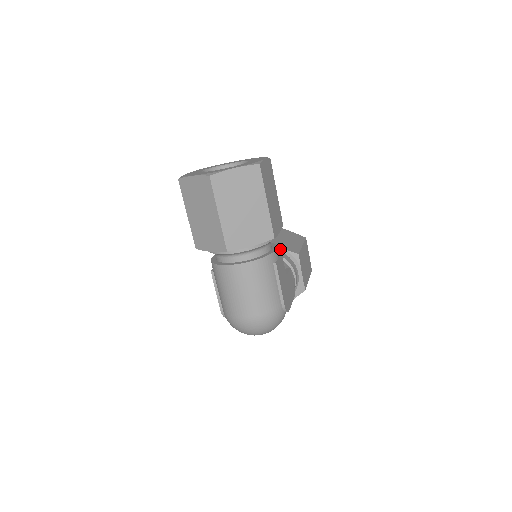
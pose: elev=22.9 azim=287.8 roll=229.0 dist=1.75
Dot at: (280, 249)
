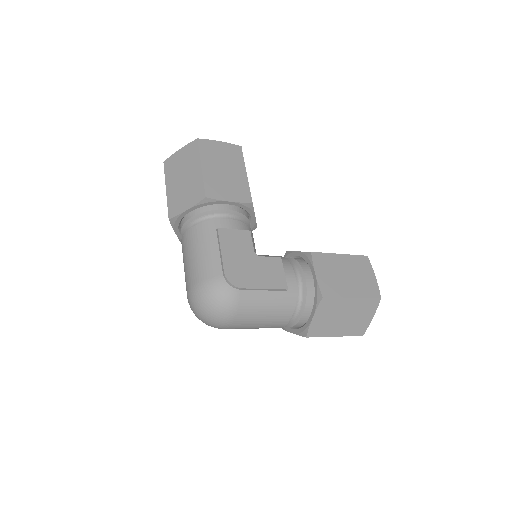
Dot at: (297, 253)
